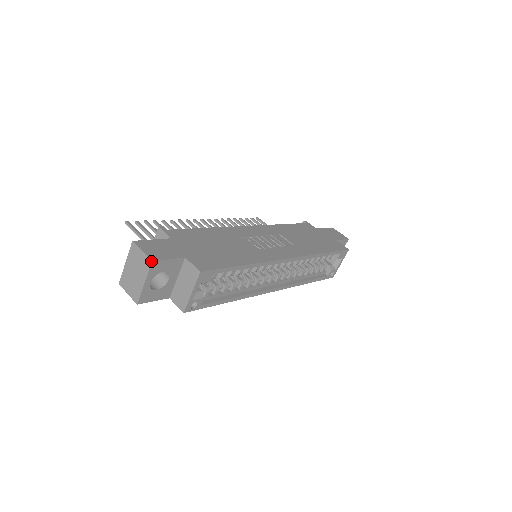
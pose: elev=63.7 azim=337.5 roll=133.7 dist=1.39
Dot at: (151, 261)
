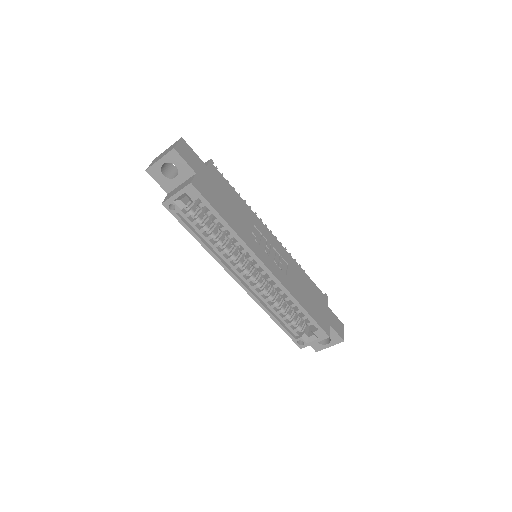
Dot at: (174, 148)
